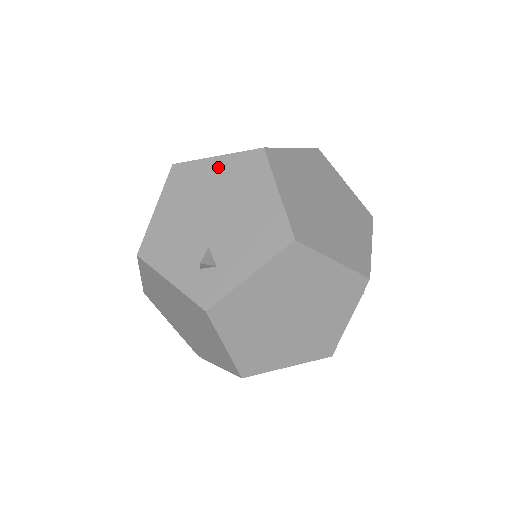
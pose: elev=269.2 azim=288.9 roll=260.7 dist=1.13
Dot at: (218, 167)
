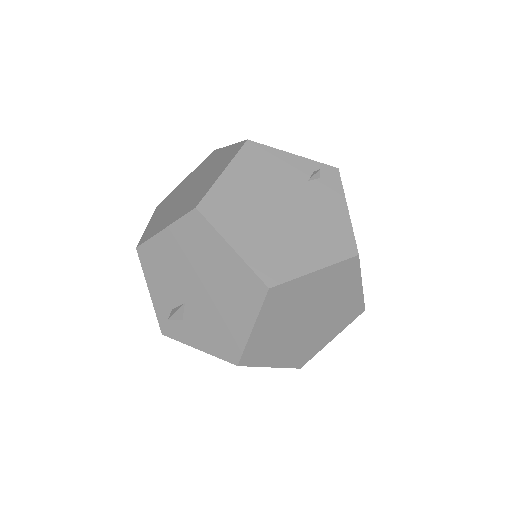
Dot at: (227, 258)
